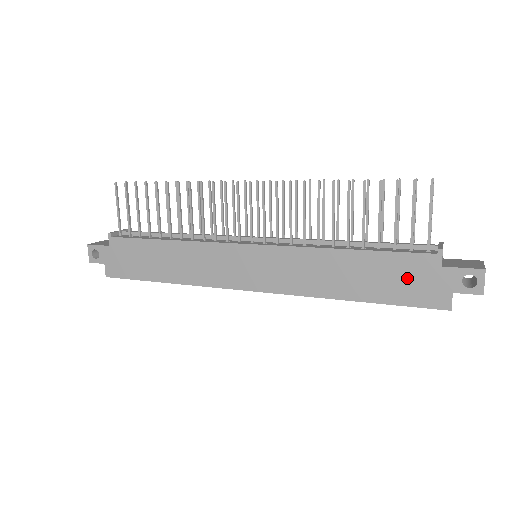
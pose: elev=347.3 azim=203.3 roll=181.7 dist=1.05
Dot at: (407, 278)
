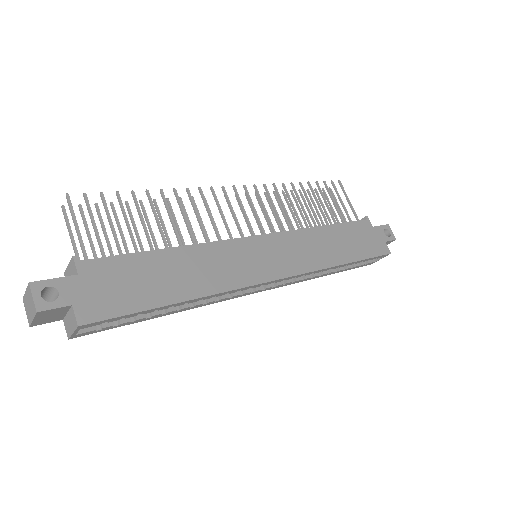
Dot at: (363, 238)
